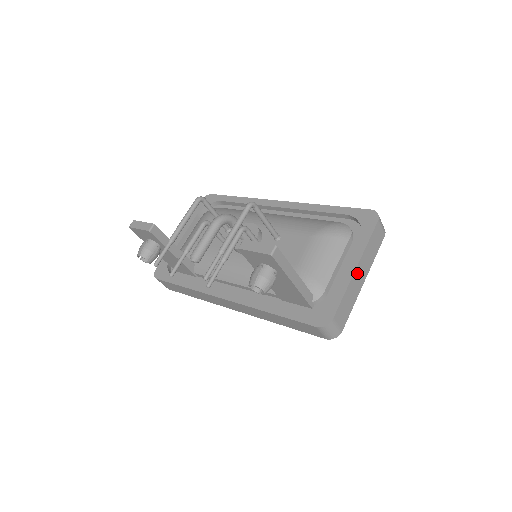
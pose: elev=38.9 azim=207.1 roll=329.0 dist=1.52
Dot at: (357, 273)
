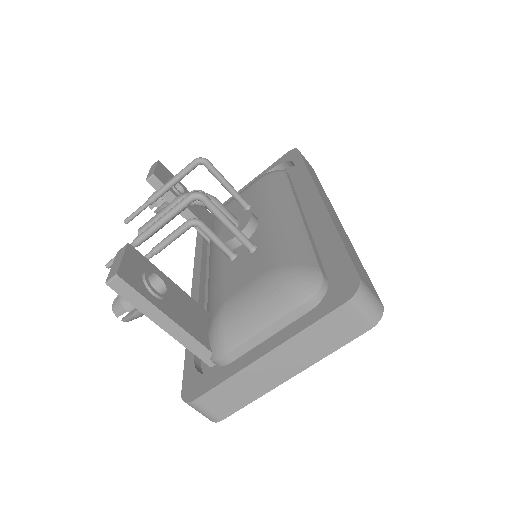
Dot at: (268, 362)
